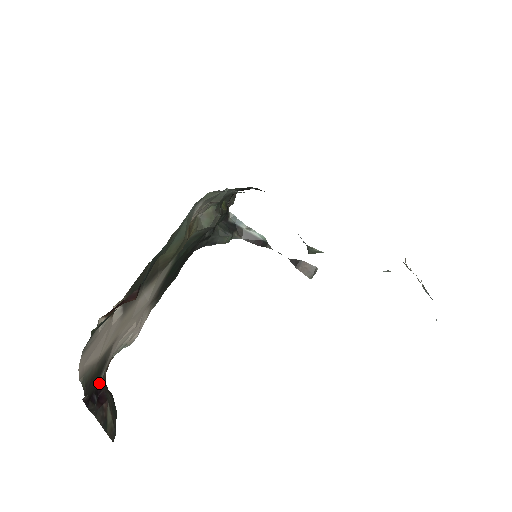
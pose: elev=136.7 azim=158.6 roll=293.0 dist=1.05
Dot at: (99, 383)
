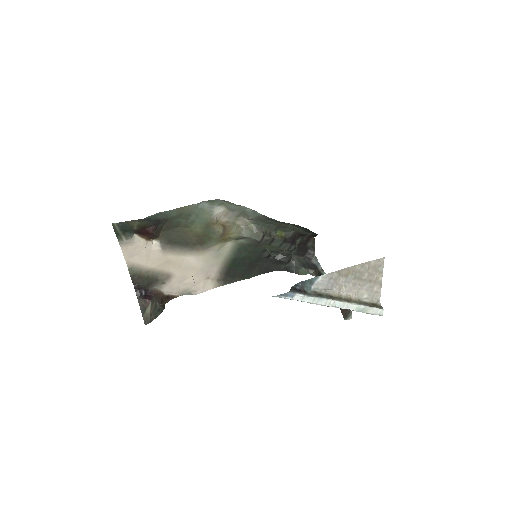
Dot at: (151, 289)
